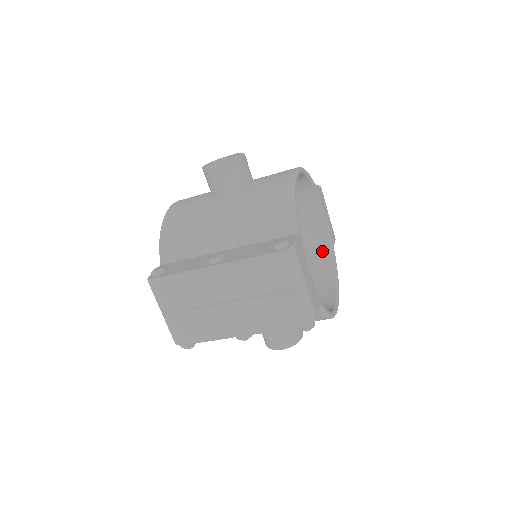
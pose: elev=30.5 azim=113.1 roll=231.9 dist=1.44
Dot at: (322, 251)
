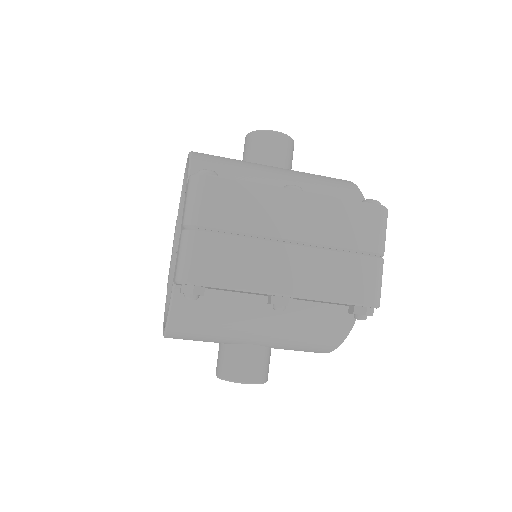
Dot at: occluded
